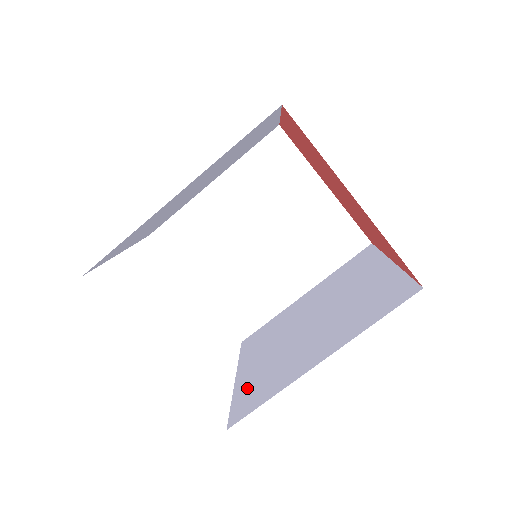
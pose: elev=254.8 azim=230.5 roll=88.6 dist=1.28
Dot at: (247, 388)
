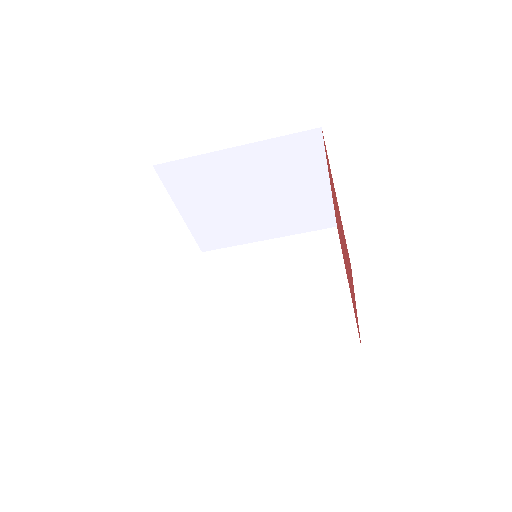
Dot at: (213, 333)
